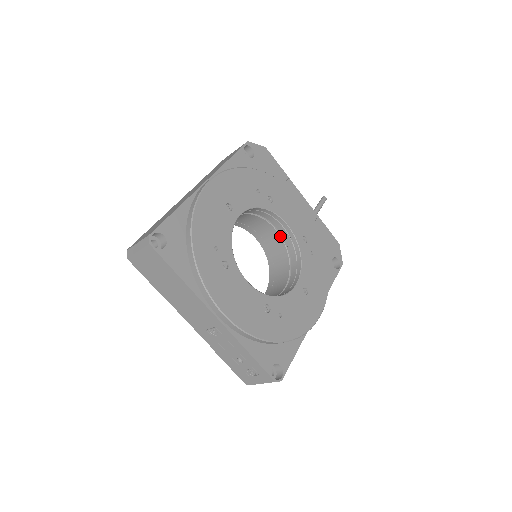
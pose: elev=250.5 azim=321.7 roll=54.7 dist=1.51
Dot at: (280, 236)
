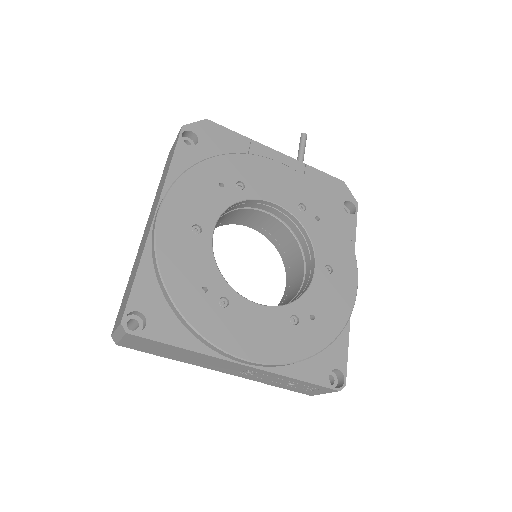
Dot at: (272, 216)
